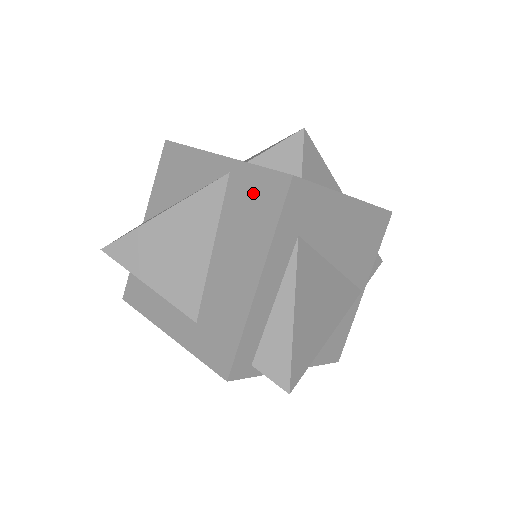
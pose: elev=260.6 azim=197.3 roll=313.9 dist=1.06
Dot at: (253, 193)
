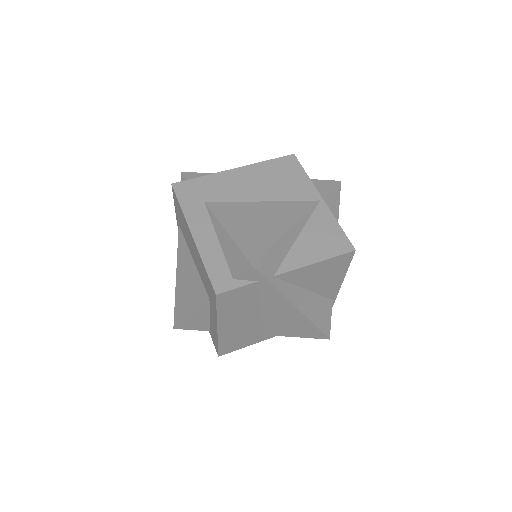
Dot at: (178, 214)
